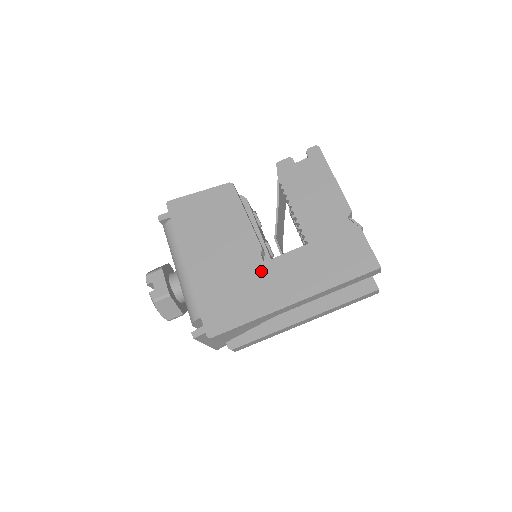
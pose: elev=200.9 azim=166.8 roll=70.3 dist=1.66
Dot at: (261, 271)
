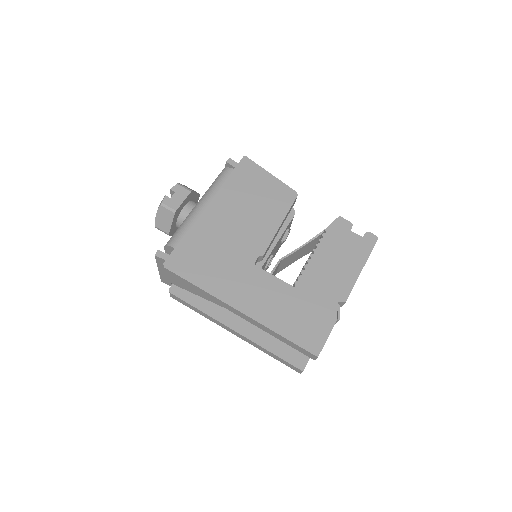
Dot at: (245, 267)
